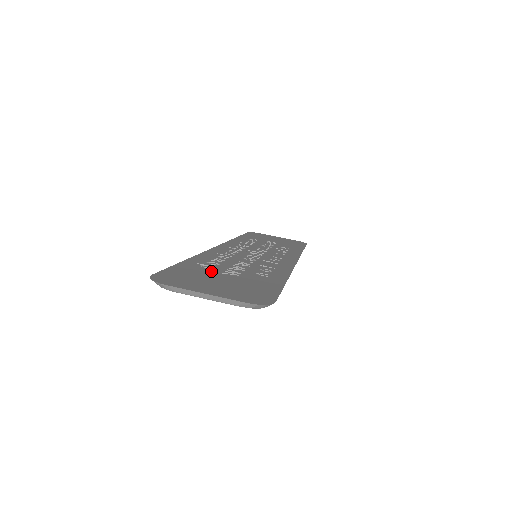
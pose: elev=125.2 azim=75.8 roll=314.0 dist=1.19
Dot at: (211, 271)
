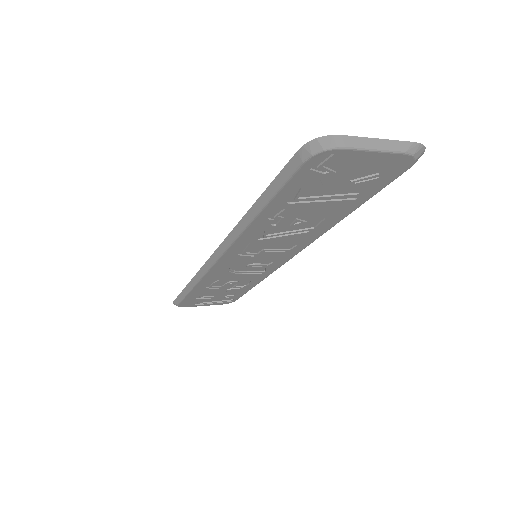
Dot at: occluded
